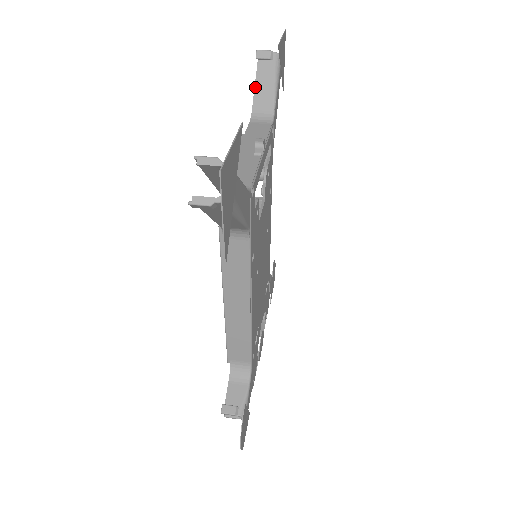
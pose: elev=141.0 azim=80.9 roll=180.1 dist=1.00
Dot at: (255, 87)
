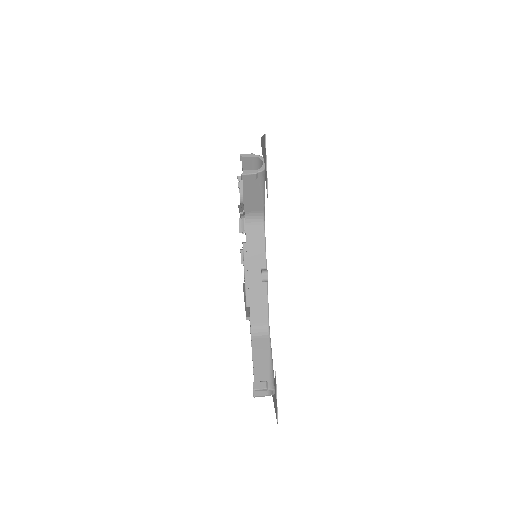
Dot at: (245, 198)
